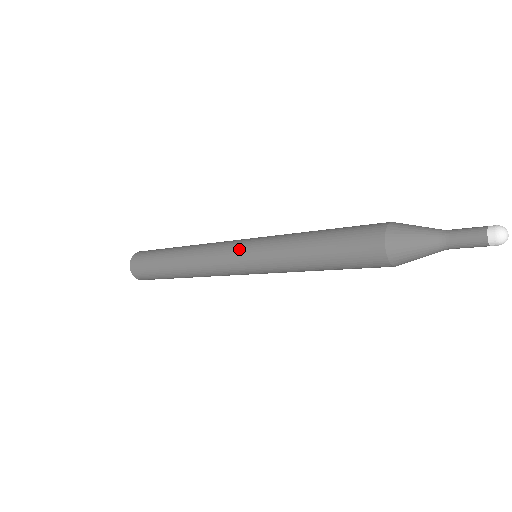
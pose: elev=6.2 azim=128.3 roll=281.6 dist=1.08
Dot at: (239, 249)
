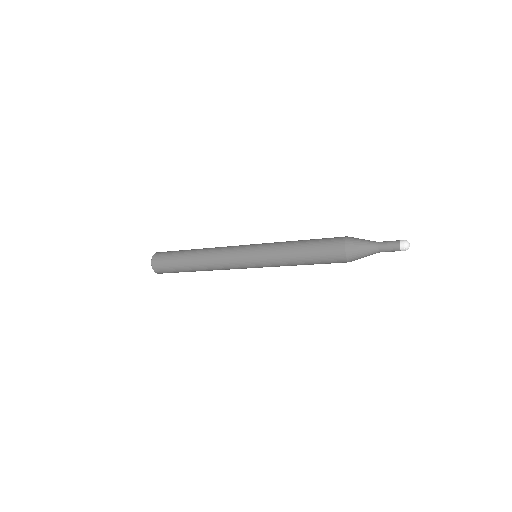
Dot at: (249, 245)
